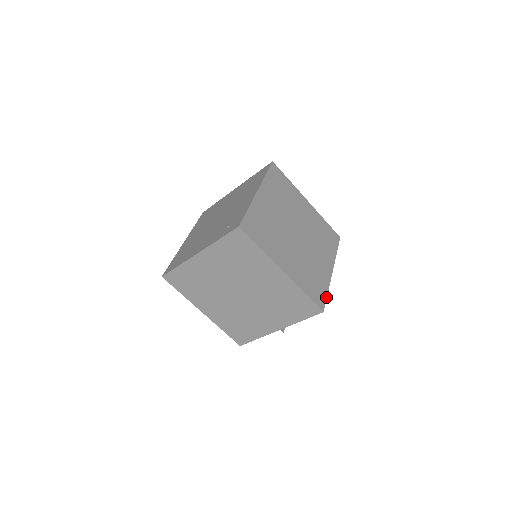
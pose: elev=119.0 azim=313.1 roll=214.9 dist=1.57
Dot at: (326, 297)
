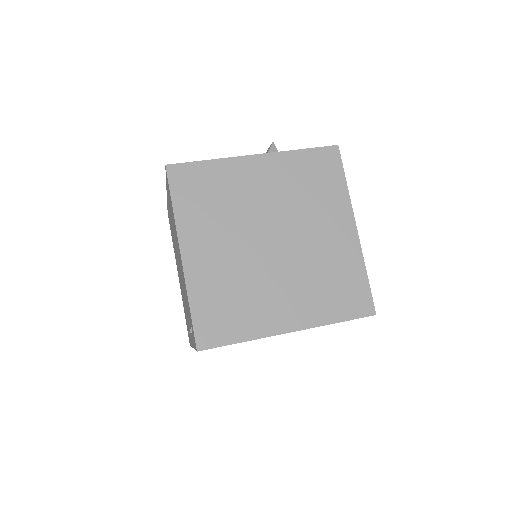
Dot at: (368, 286)
